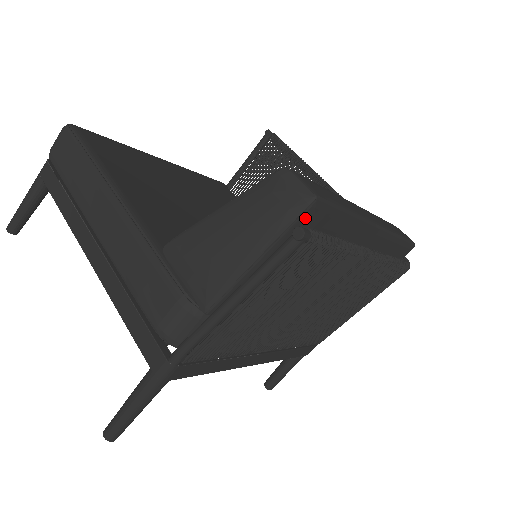
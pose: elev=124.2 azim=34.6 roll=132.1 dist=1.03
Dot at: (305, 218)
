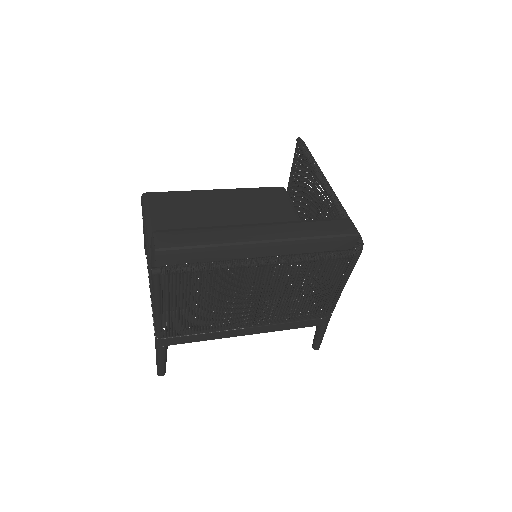
Dot at: (161, 260)
